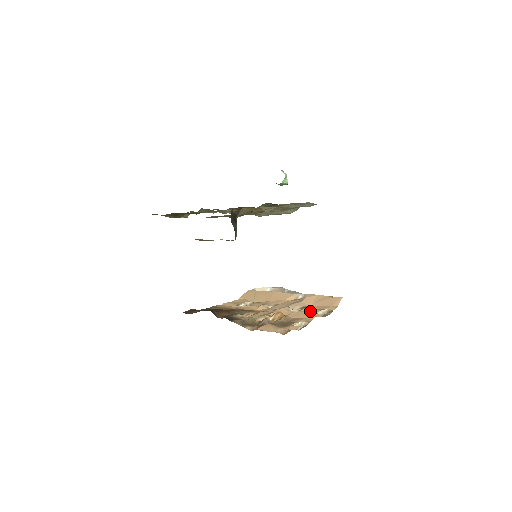
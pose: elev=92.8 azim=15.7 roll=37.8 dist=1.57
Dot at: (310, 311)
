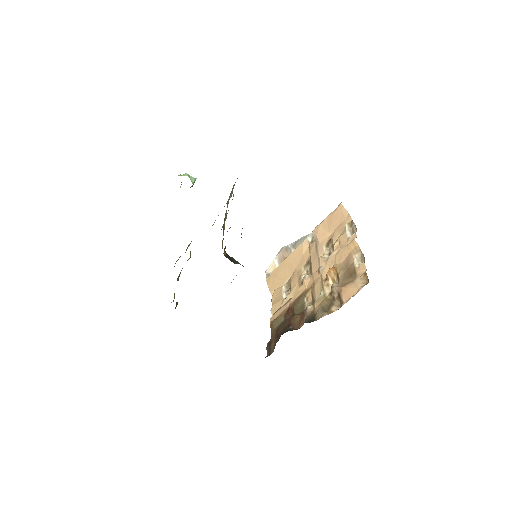
Dot at: (341, 241)
